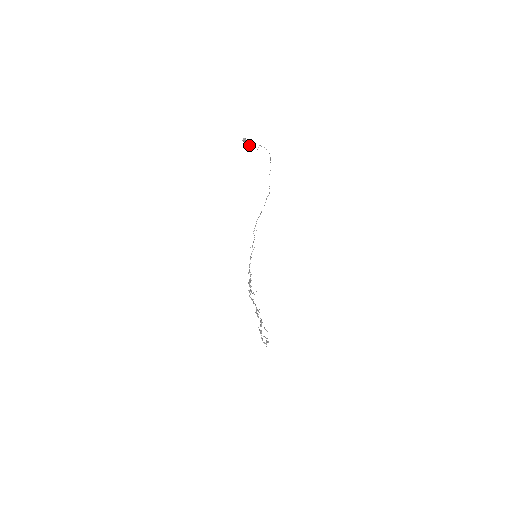
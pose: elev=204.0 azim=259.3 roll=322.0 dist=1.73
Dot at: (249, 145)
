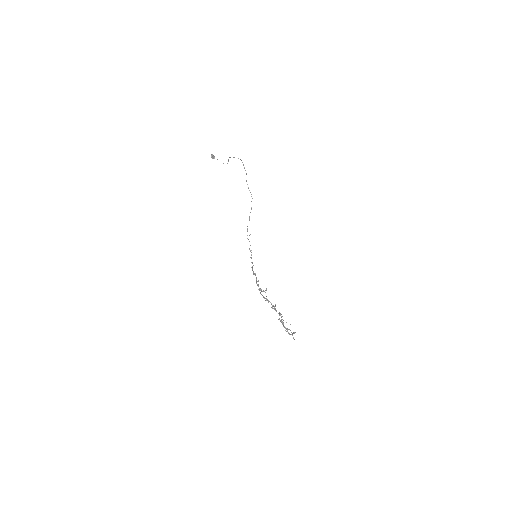
Dot at: occluded
